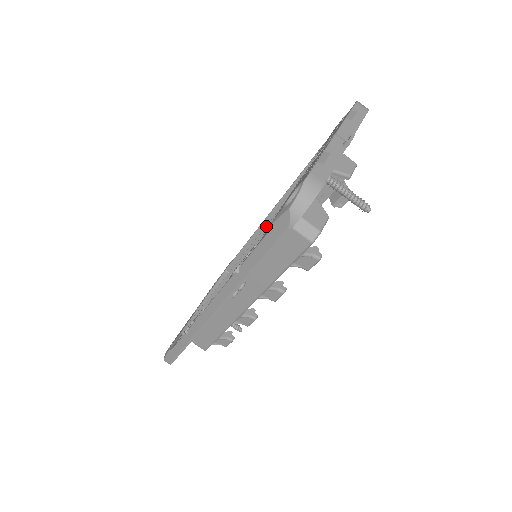
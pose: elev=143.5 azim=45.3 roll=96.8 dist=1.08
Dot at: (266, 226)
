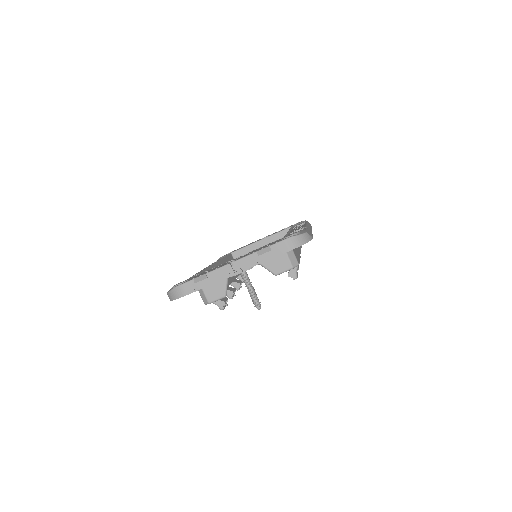
Dot at: (197, 274)
